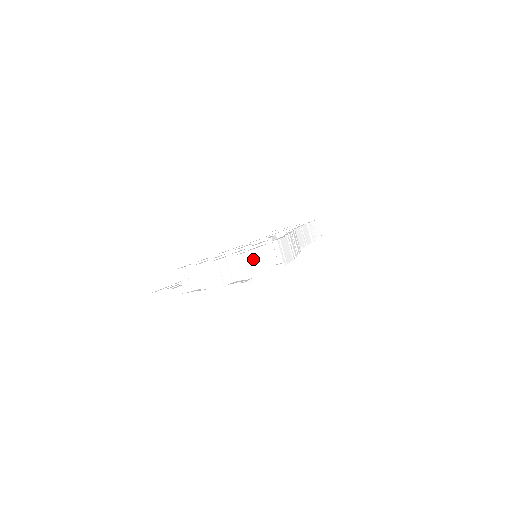
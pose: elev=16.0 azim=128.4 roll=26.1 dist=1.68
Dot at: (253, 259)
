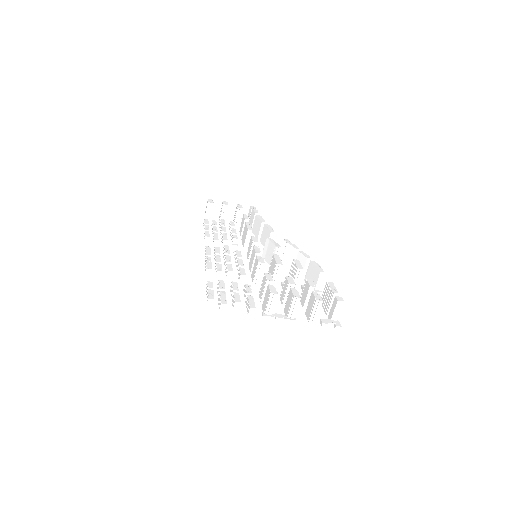
Dot at: occluded
